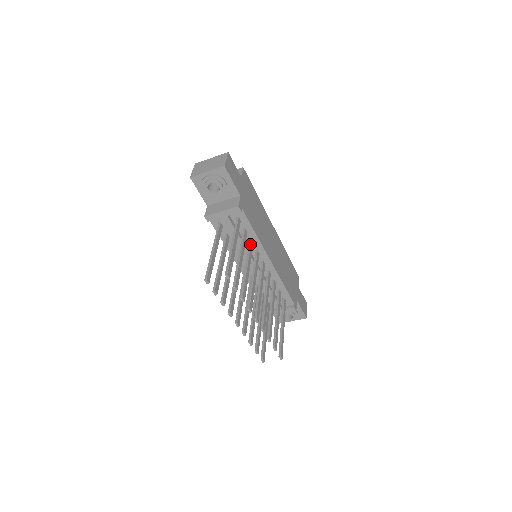
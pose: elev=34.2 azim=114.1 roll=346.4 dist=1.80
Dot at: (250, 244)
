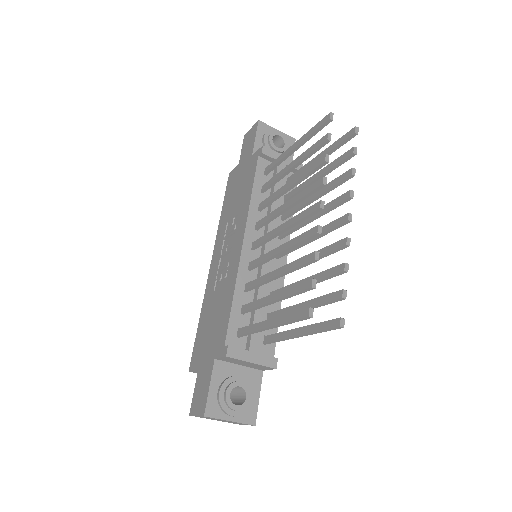
Dot at: occluded
